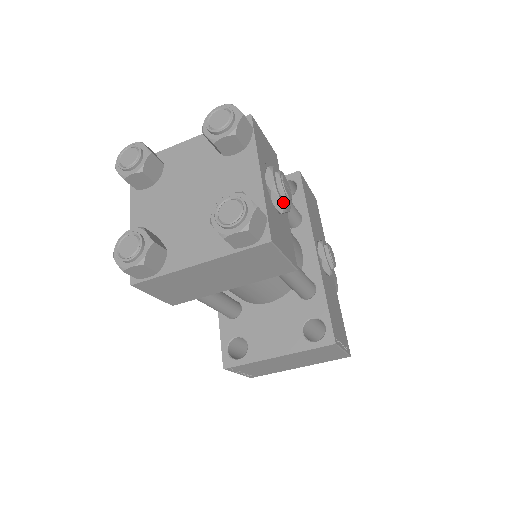
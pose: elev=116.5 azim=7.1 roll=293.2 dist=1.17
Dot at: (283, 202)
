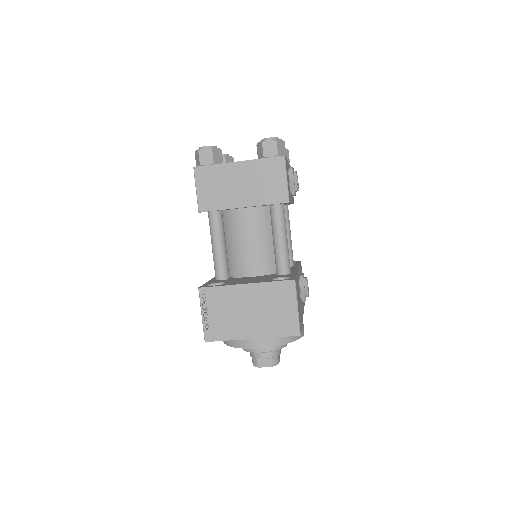
Dot at: (294, 178)
